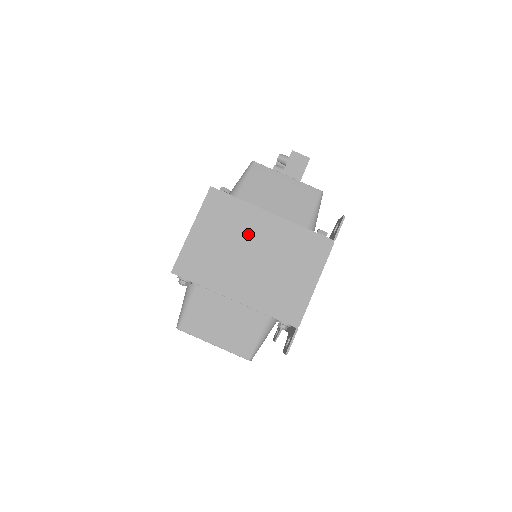
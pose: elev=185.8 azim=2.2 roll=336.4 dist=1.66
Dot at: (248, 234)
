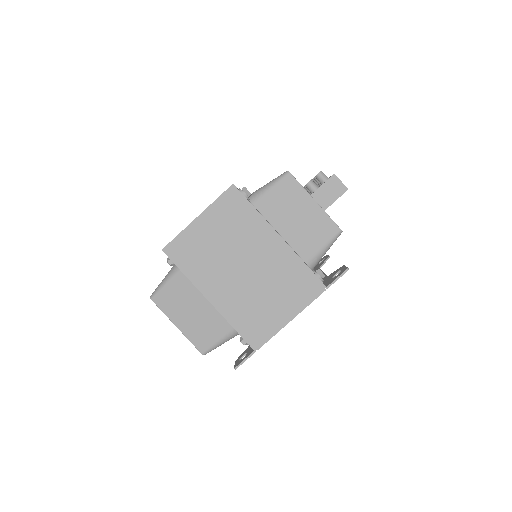
Dot at: (248, 246)
